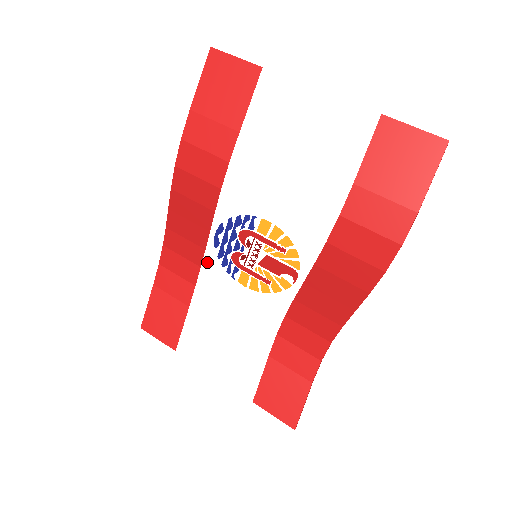
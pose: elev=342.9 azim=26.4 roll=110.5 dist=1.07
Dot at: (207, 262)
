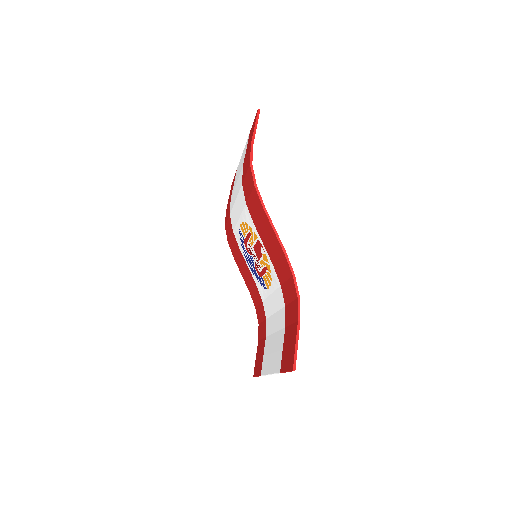
Dot at: (260, 293)
